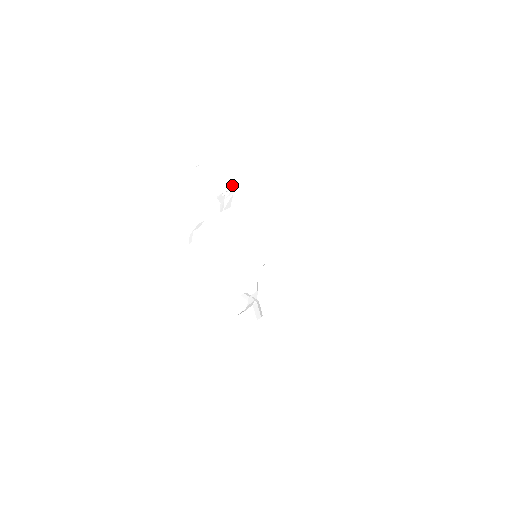
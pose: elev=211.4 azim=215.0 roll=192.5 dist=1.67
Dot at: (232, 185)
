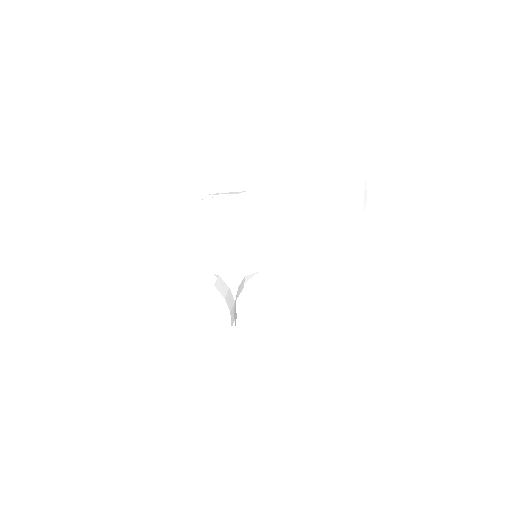
Dot at: occluded
